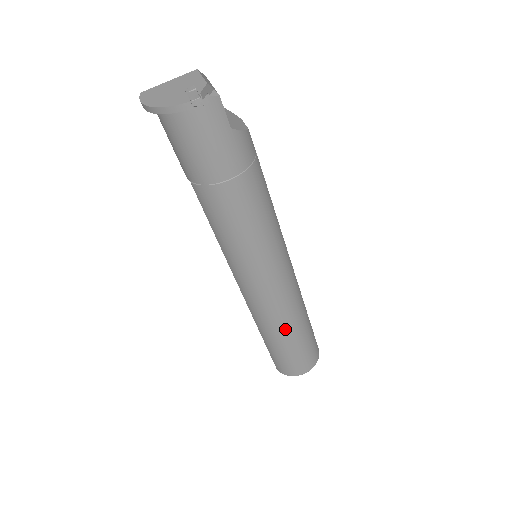
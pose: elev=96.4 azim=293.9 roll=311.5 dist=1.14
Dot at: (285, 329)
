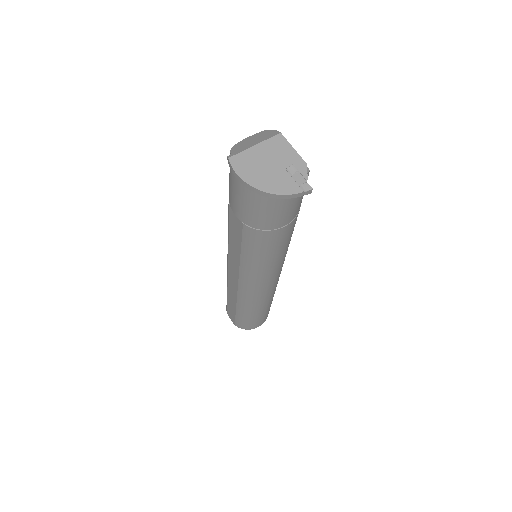
Dot at: (263, 305)
